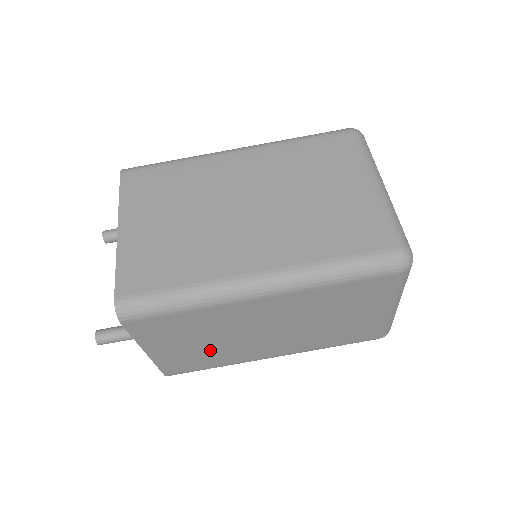
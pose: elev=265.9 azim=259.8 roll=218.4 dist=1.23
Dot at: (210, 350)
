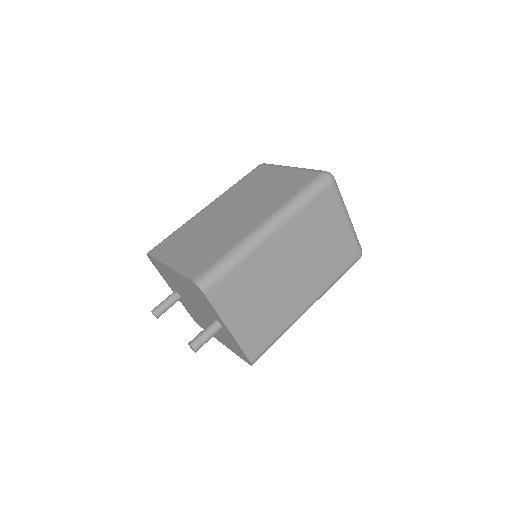
Dot at: (267, 311)
